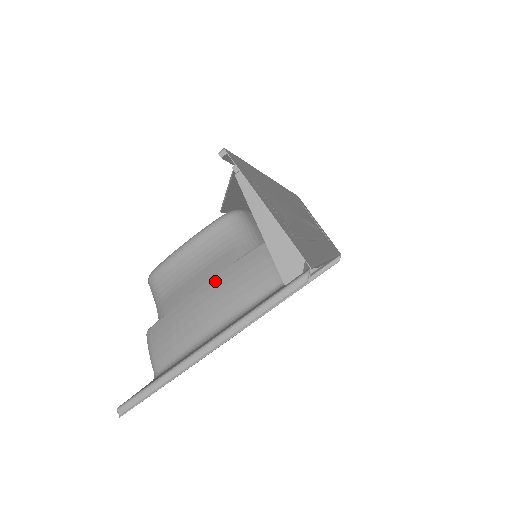
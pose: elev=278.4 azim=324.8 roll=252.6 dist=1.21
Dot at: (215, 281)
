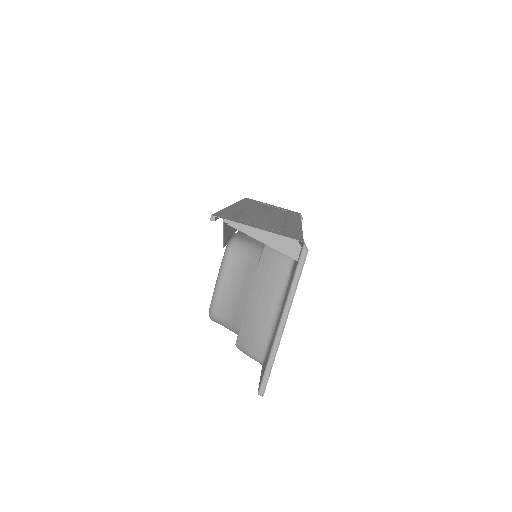
Dot at: (255, 287)
